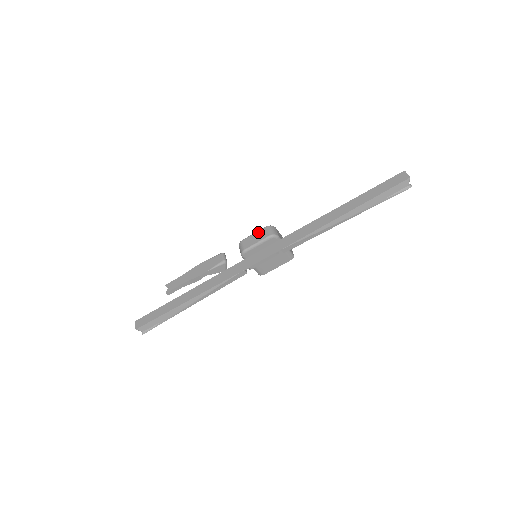
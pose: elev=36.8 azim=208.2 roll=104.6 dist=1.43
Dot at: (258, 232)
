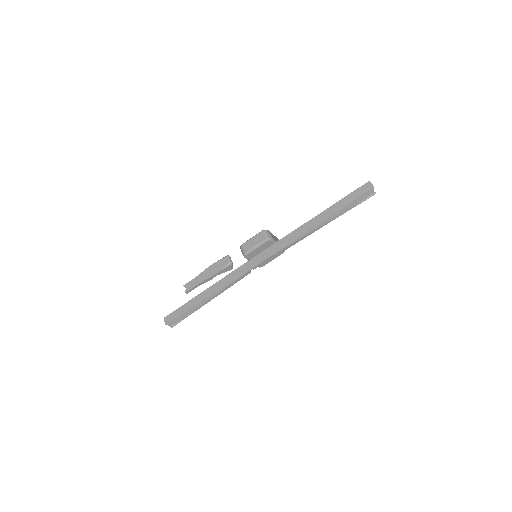
Dot at: (255, 236)
